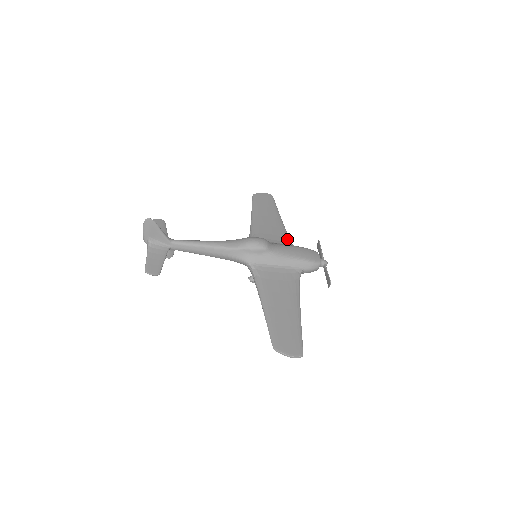
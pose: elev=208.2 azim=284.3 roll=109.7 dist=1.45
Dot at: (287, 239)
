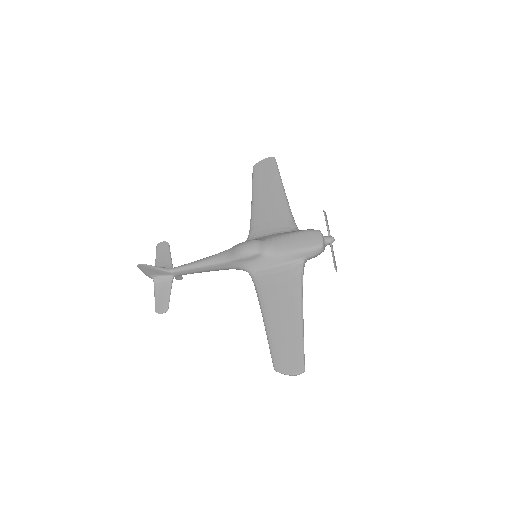
Dot at: (288, 220)
